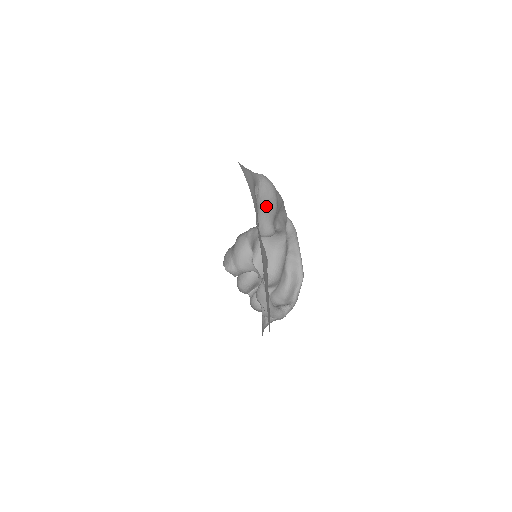
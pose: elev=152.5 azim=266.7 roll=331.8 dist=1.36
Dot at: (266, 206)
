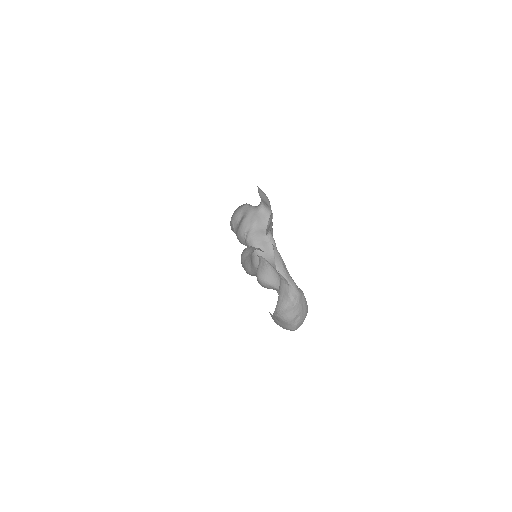
Dot at: (263, 197)
